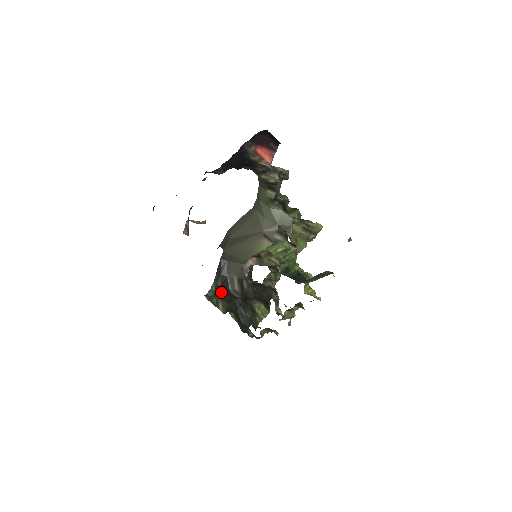
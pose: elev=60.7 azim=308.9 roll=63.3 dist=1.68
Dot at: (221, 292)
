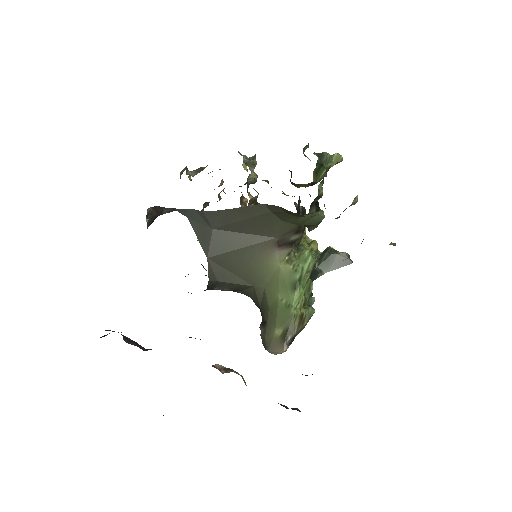
Dot at: occluded
